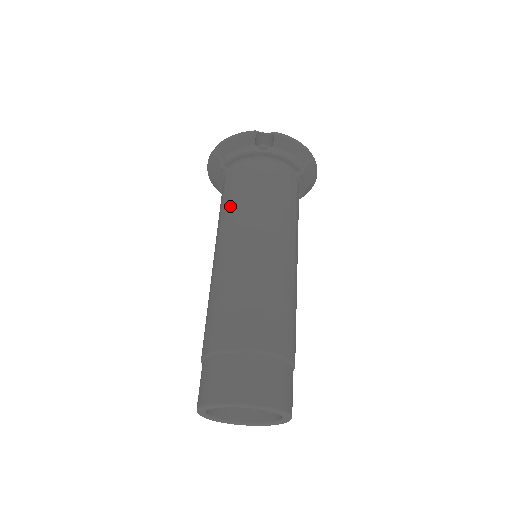
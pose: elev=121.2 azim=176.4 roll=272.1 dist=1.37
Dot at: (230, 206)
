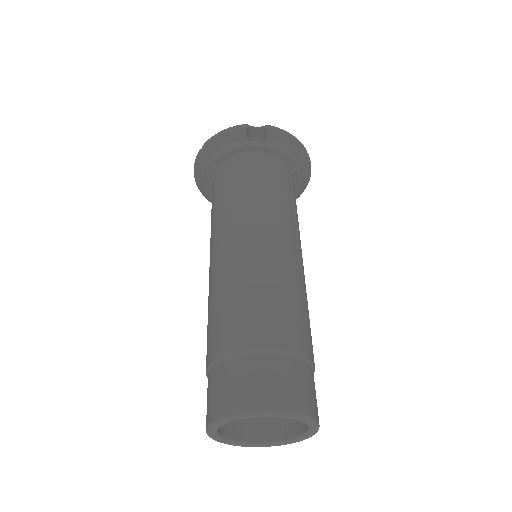
Dot at: (225, 202)
